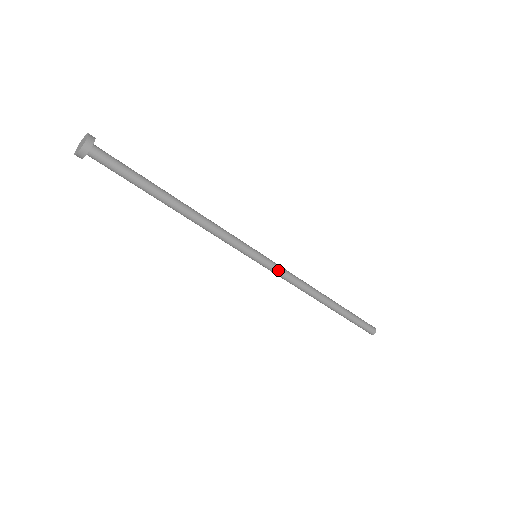
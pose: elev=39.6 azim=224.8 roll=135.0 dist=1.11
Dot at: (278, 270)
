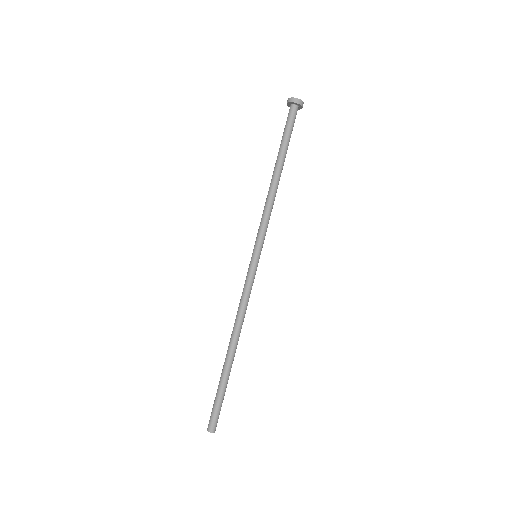
Dot at: (249, 280)
